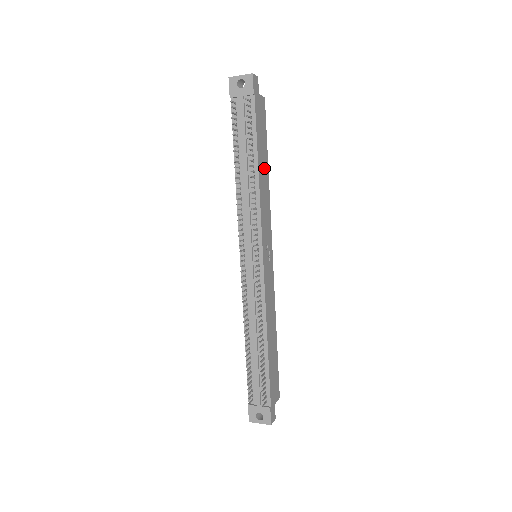
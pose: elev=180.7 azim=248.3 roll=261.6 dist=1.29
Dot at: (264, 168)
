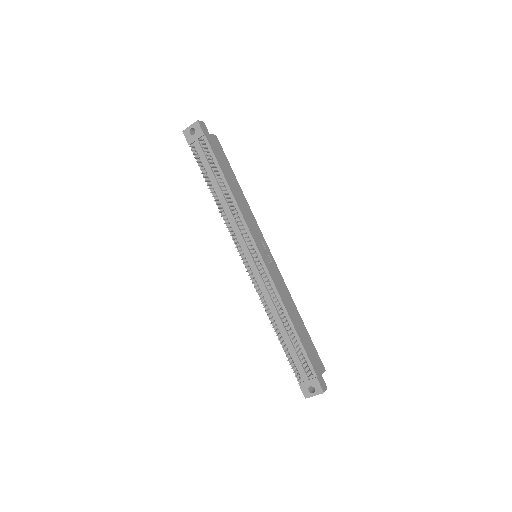
Dot at: (235, 186)
